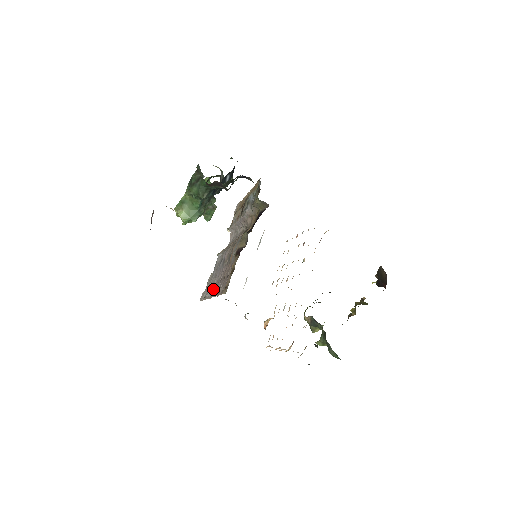
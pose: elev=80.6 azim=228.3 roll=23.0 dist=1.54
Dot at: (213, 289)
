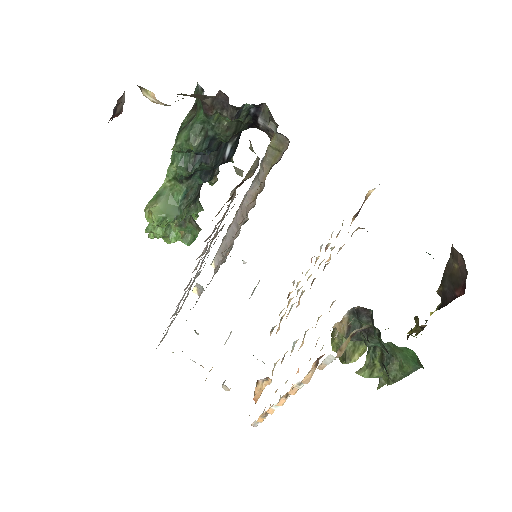
Dot at: occluded
